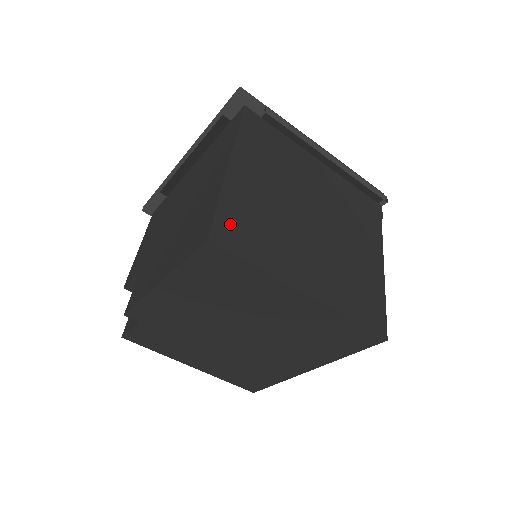
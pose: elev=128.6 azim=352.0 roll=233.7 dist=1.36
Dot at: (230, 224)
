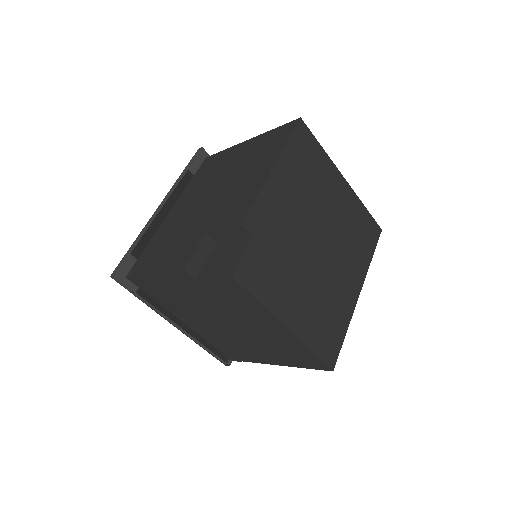
Dot at: occluded
